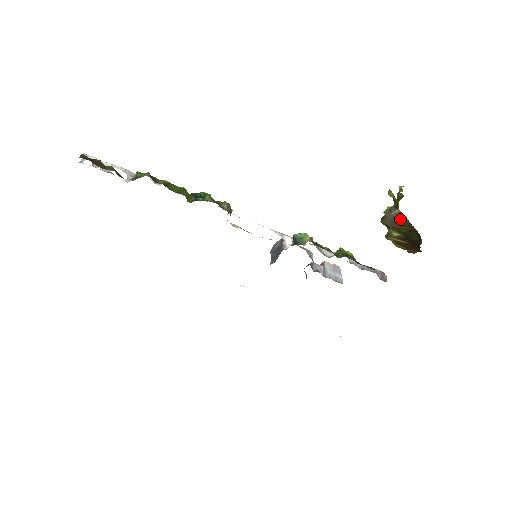
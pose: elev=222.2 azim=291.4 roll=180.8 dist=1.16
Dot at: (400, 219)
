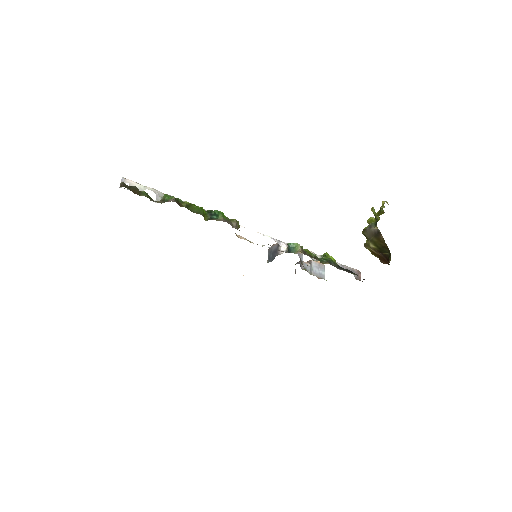
Dot at: (377, 235)
